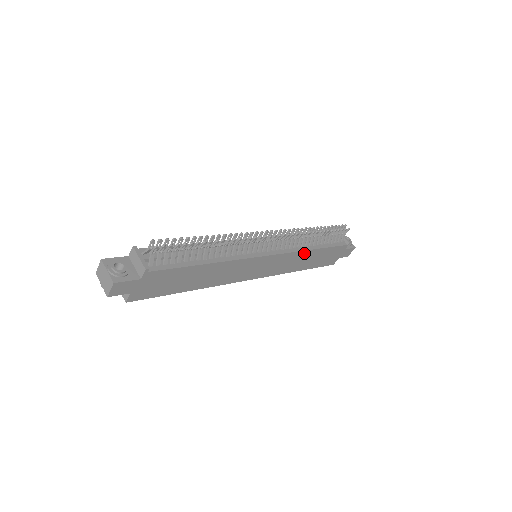
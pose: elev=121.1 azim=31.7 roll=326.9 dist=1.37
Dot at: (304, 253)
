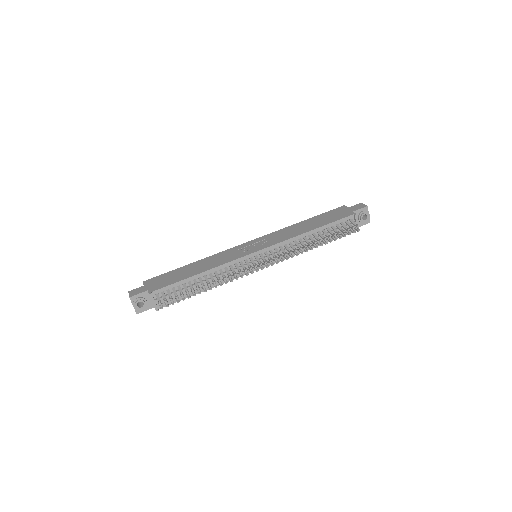
Dot at: (302, 250)
